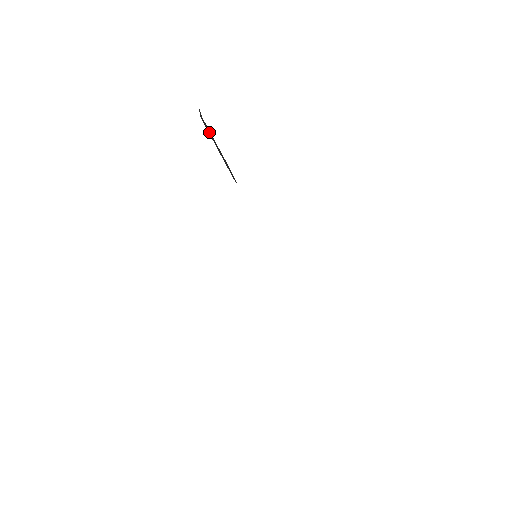
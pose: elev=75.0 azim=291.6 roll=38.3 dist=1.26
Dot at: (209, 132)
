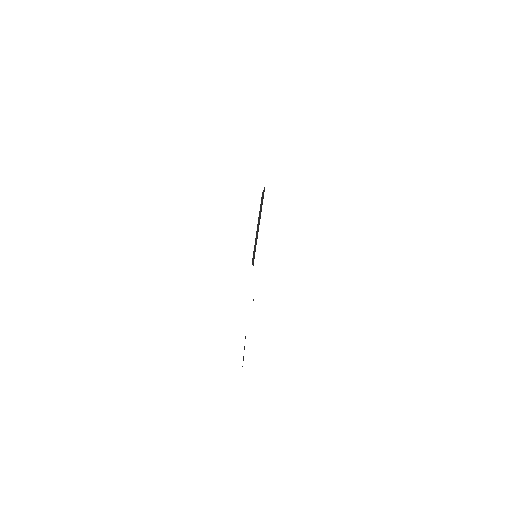
Dot at: (261, 206)
